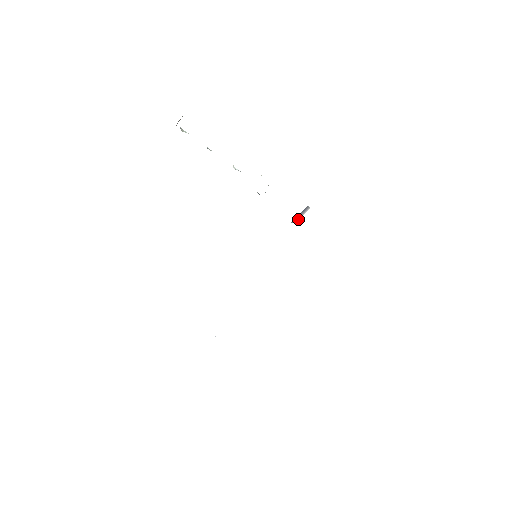
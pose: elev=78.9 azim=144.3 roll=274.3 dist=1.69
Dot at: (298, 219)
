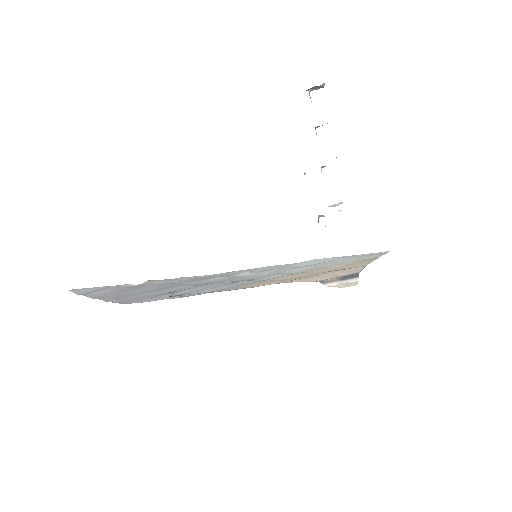
Dot at: (332, 284)
